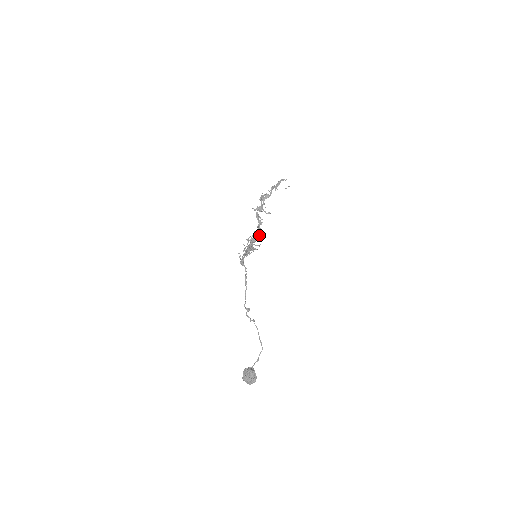
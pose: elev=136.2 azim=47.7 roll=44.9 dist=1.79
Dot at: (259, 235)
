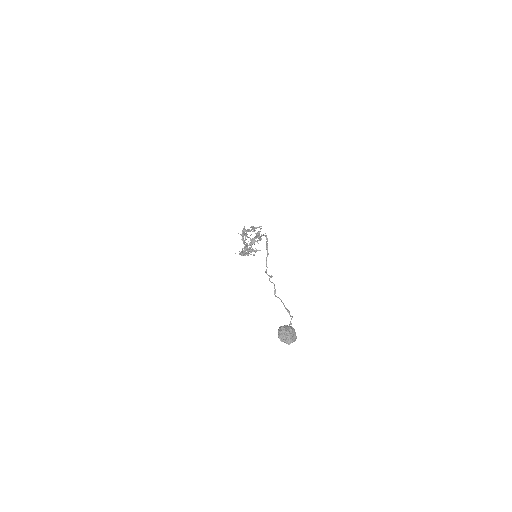
Dot at: (248, 252)
